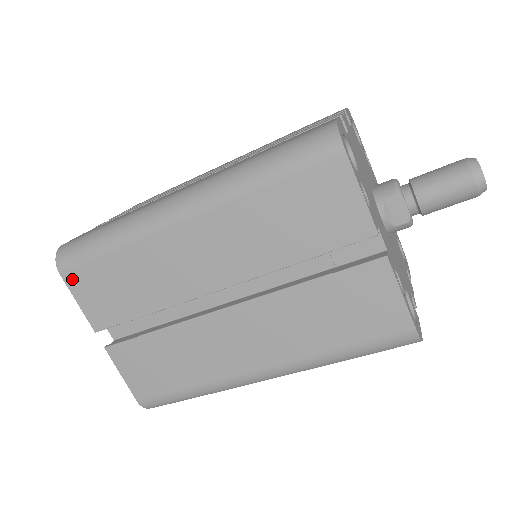
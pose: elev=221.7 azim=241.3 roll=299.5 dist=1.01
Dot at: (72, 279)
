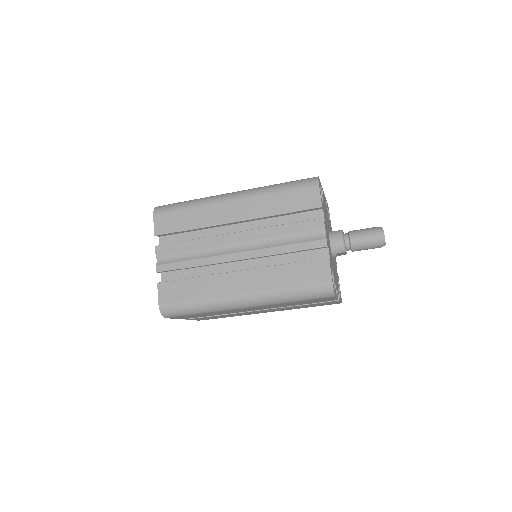
Dot at: occluded
